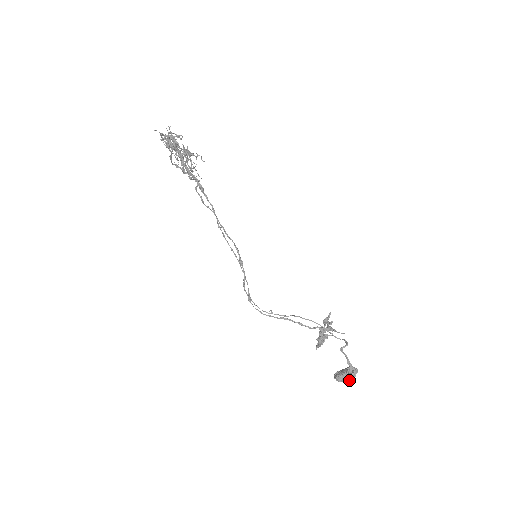
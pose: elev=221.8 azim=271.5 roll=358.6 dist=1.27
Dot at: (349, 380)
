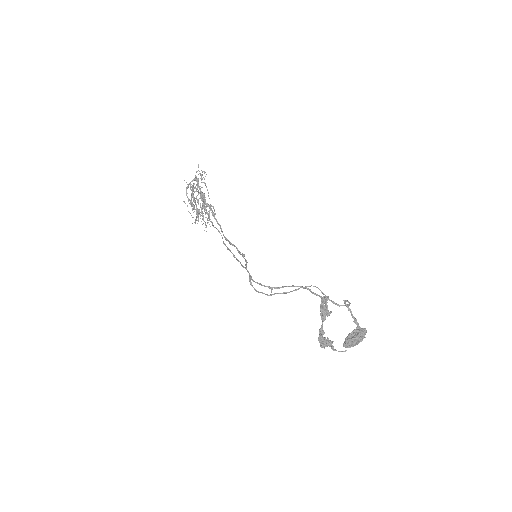
Dot at: (359, 337)
